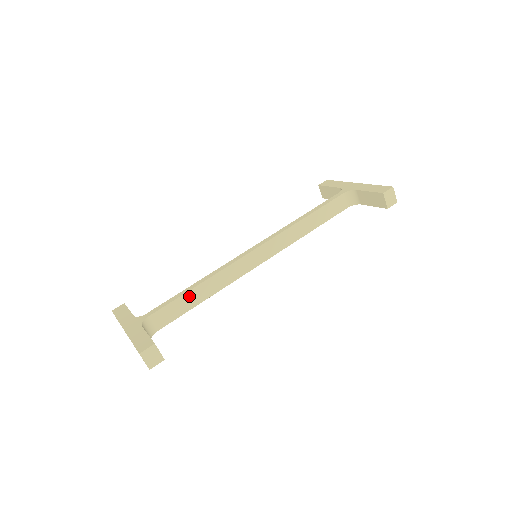
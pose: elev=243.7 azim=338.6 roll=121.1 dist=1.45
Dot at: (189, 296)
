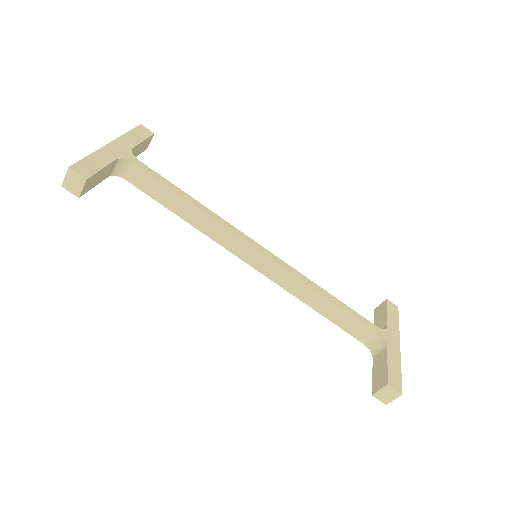
Dot at: (176, 198)
